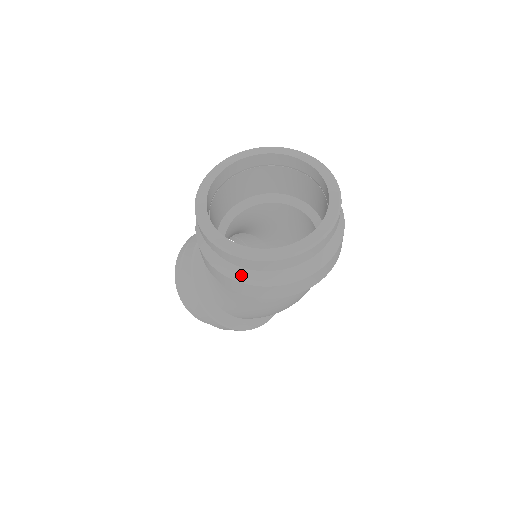
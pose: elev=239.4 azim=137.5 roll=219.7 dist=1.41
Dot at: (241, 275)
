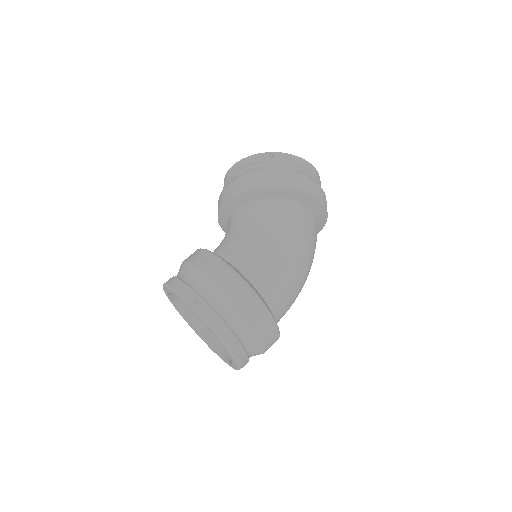
Dot at: occluded
